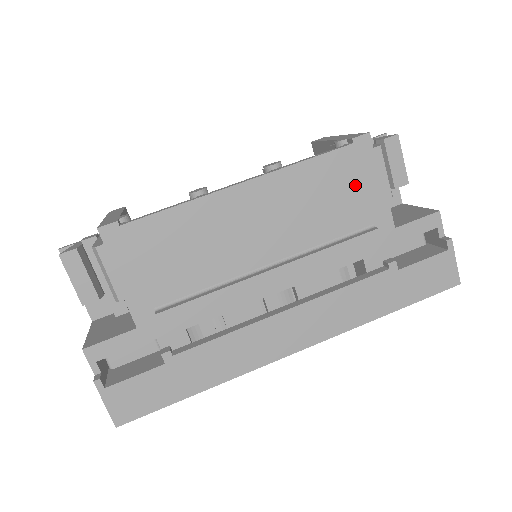
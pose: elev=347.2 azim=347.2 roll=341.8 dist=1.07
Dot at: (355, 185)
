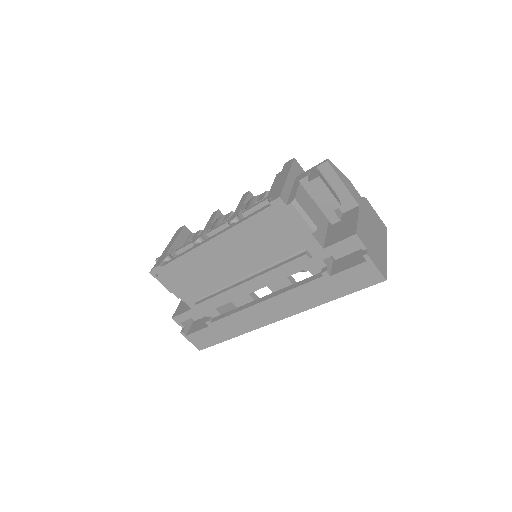
Dot at: (283, 229)
